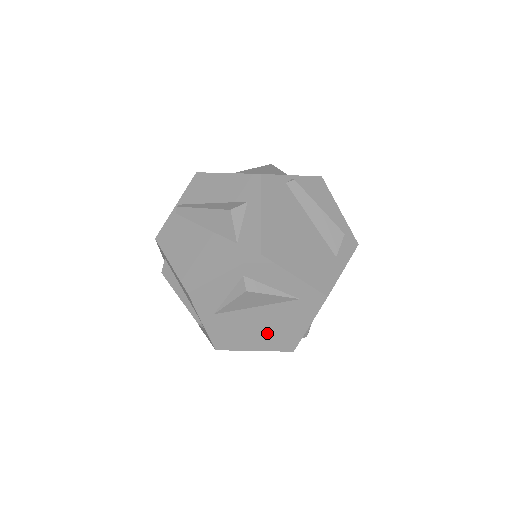
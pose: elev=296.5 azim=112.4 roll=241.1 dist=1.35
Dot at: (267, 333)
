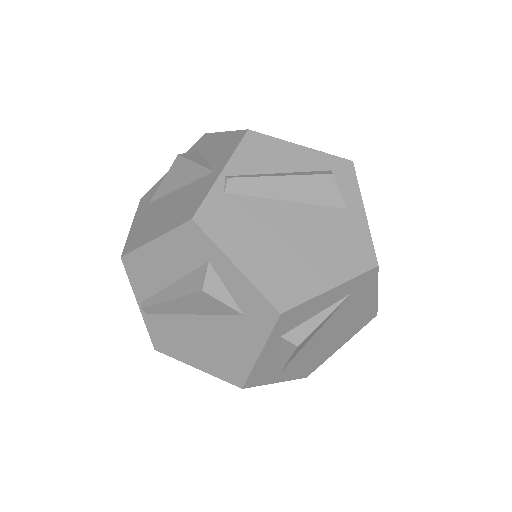
Dot at: (342, 332)
